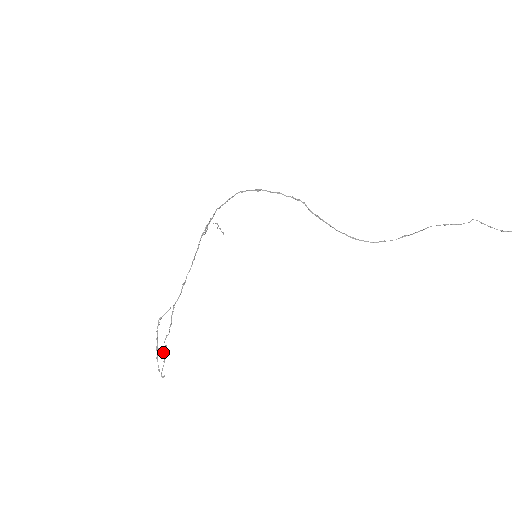
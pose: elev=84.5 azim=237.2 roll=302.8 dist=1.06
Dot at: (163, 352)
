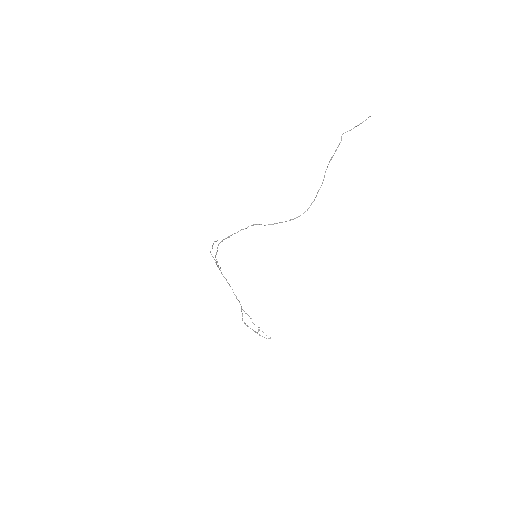
Dot at: (259, 329)
